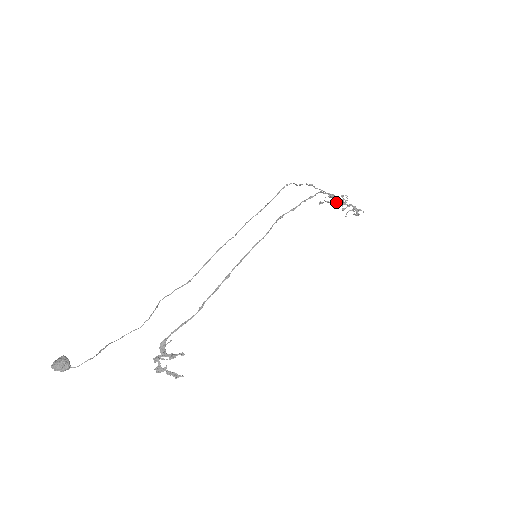
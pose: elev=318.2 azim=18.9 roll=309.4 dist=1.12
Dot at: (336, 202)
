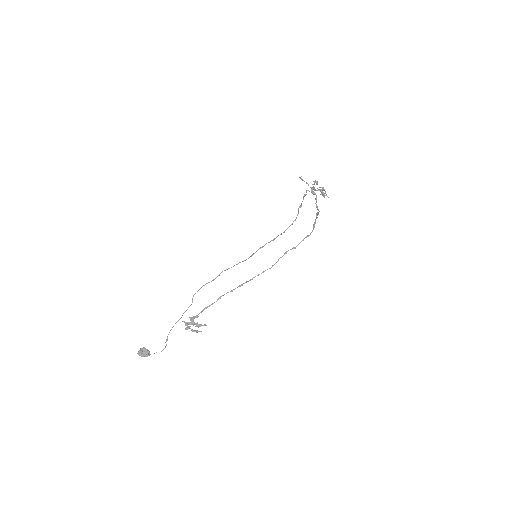
Dot at: (313, 189)
